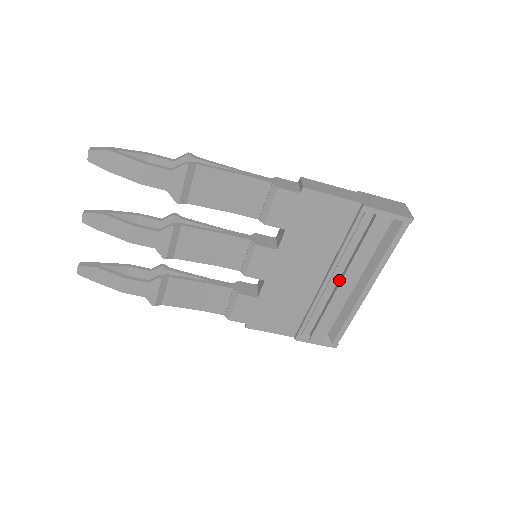
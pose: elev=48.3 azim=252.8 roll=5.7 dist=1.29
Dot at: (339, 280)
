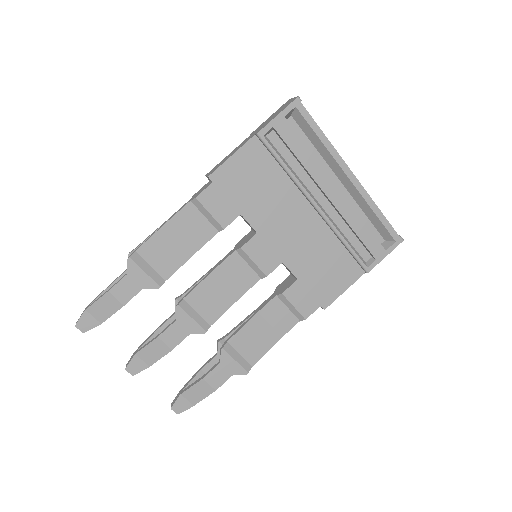
Dot at: (325, 196)
